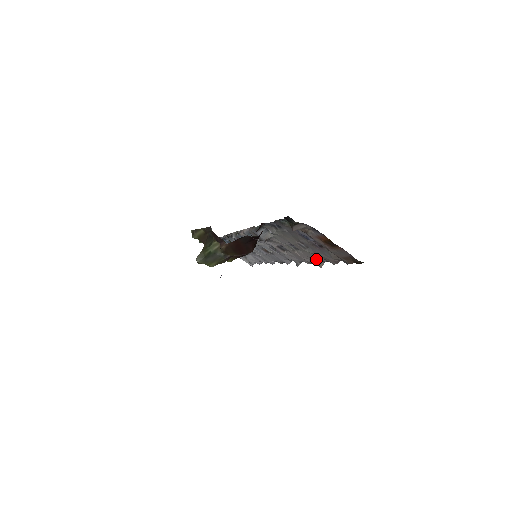
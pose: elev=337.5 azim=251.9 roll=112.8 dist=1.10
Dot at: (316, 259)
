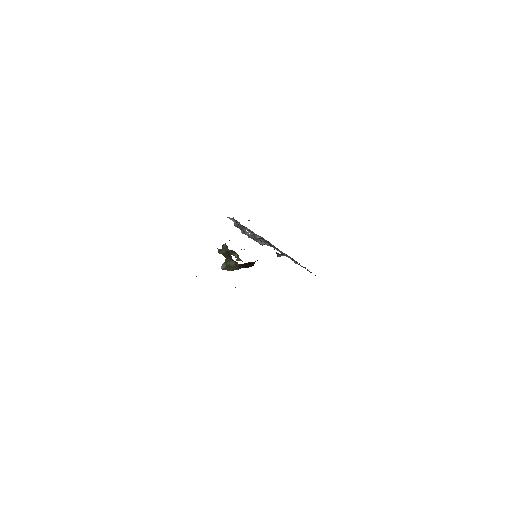
Dot at: occluded
